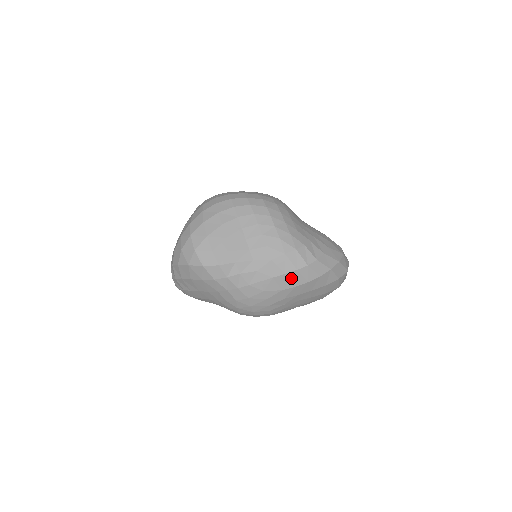
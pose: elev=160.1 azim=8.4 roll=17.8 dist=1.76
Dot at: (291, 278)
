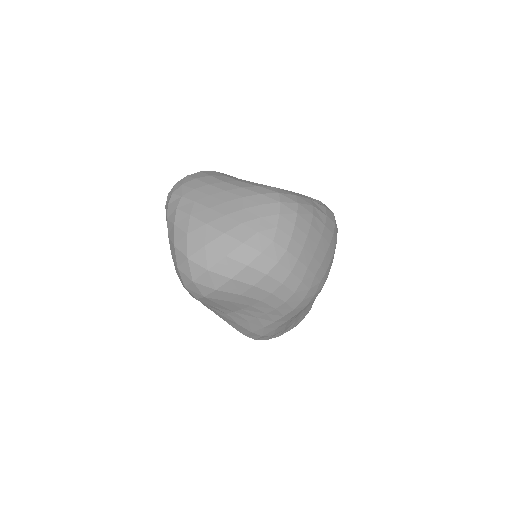
Dot at: occluded
